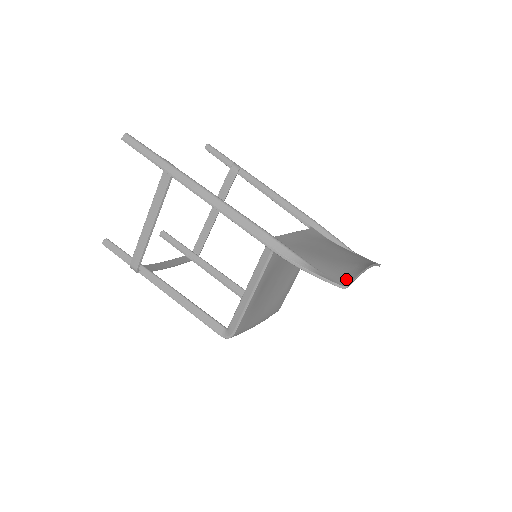
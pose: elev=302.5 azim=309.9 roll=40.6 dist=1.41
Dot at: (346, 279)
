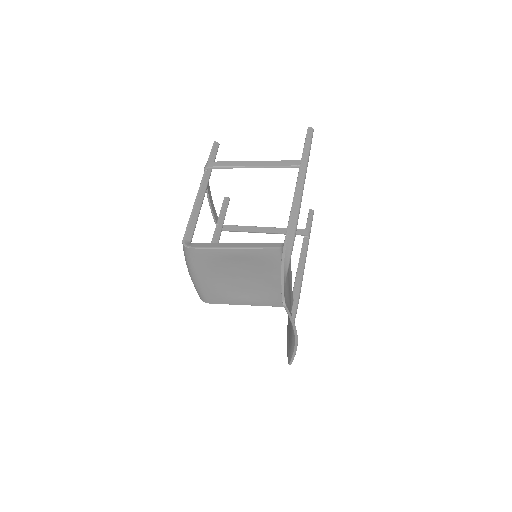
Dot at: occluded
